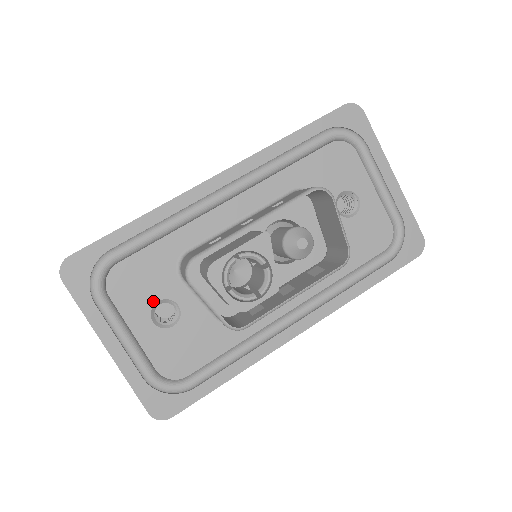
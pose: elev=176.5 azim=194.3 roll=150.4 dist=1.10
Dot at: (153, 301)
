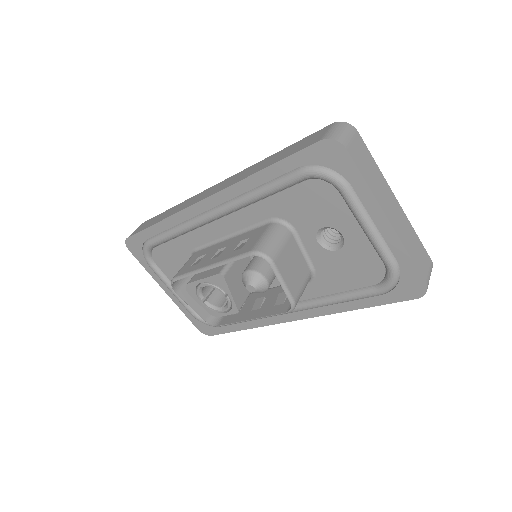
Dot at: occluded
